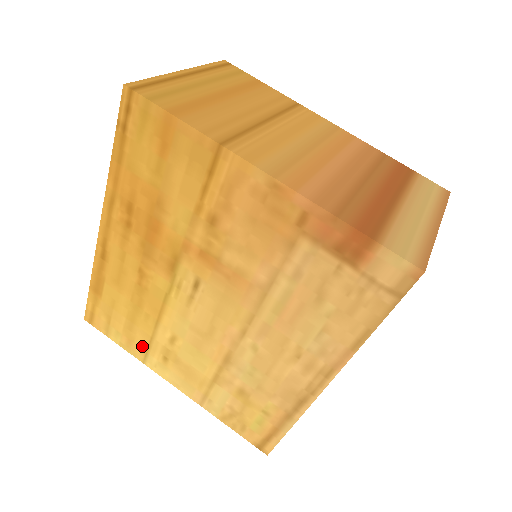
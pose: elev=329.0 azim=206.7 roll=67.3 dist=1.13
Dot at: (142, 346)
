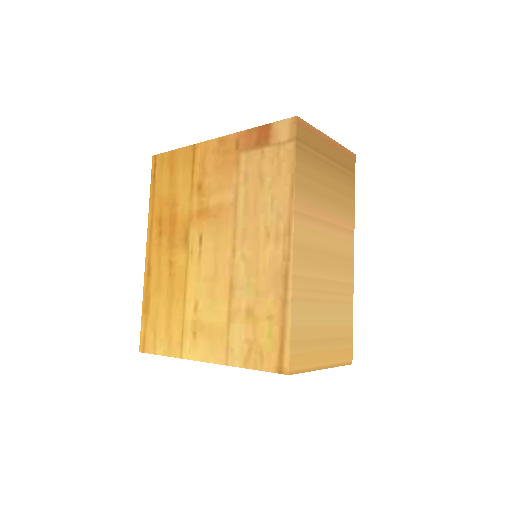
Dot at: (178, 338)
